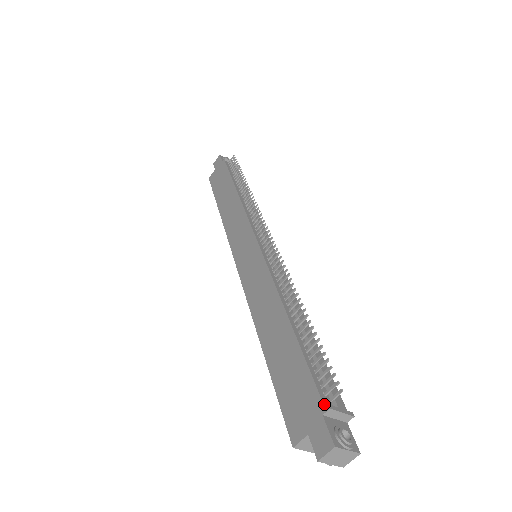
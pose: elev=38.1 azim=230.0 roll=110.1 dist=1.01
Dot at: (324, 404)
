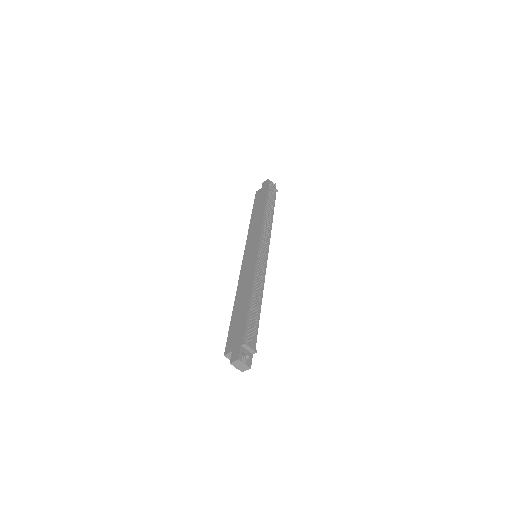
Dot at: (244, 341)
